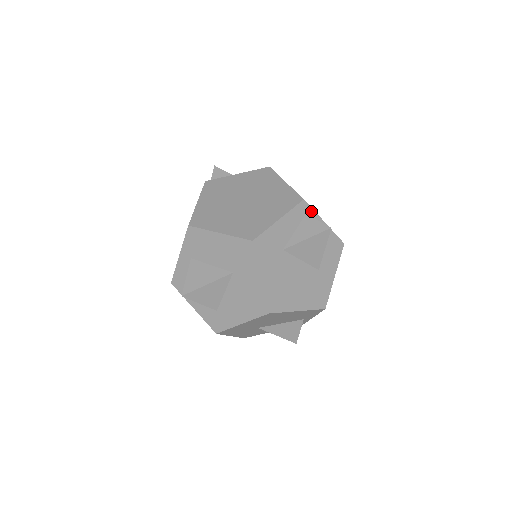
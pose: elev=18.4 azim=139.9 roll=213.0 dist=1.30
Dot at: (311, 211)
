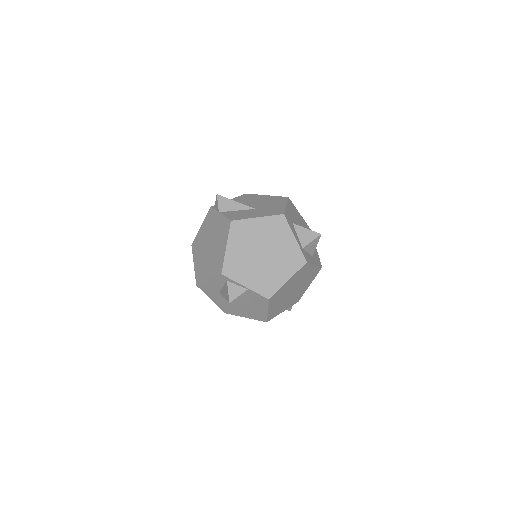
Dot at: (231, 280)
